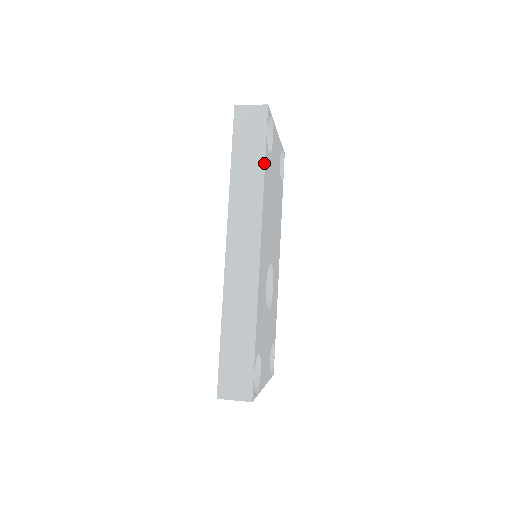
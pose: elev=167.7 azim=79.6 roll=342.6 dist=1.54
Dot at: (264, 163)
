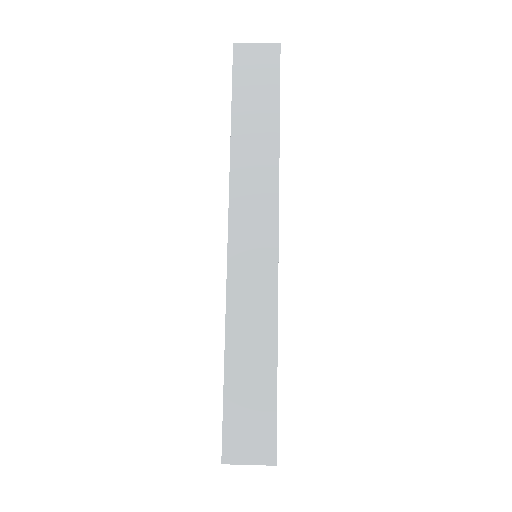
Dot at: (278, 120)
